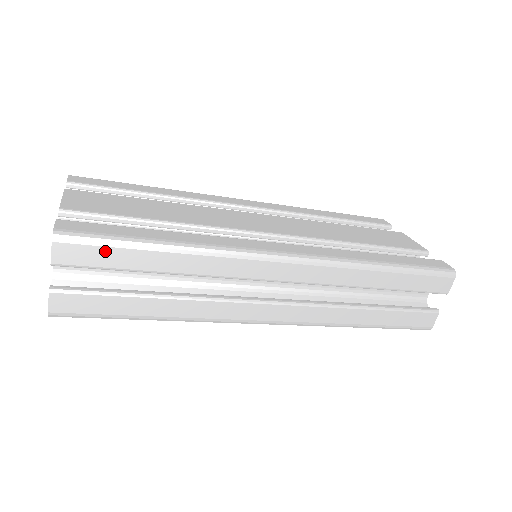
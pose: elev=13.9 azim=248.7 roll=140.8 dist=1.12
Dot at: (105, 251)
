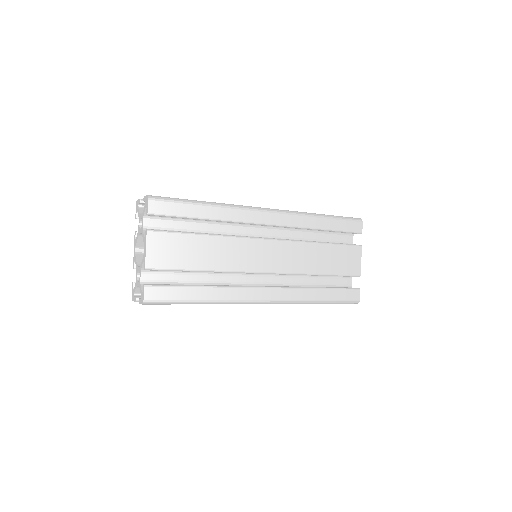
Dot at: (168, 304)
